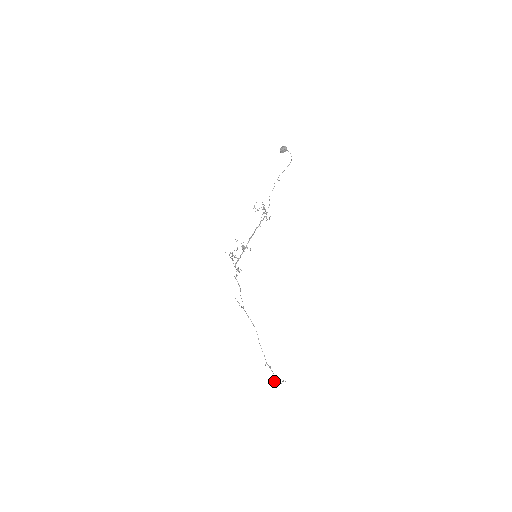
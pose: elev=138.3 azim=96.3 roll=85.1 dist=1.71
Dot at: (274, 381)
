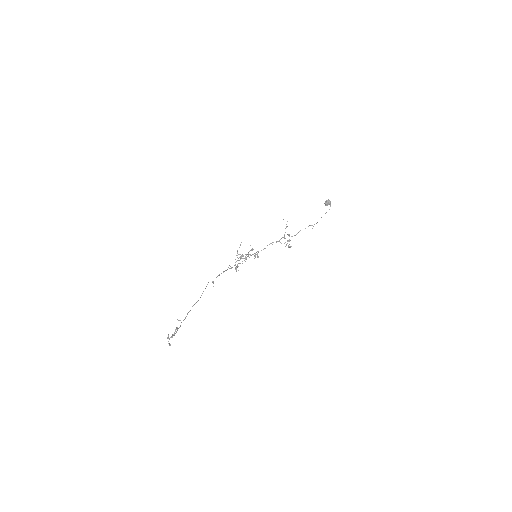
Dot at: occluded
